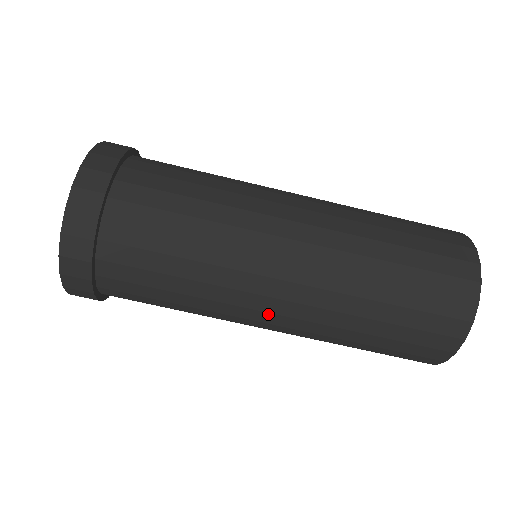
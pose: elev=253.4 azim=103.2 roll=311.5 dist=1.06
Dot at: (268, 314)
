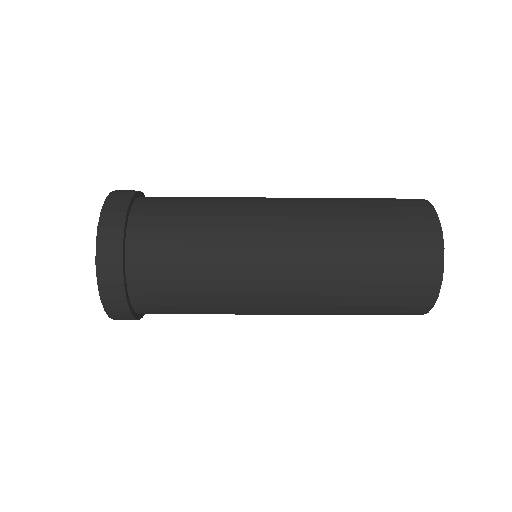
Dot at: occluded
